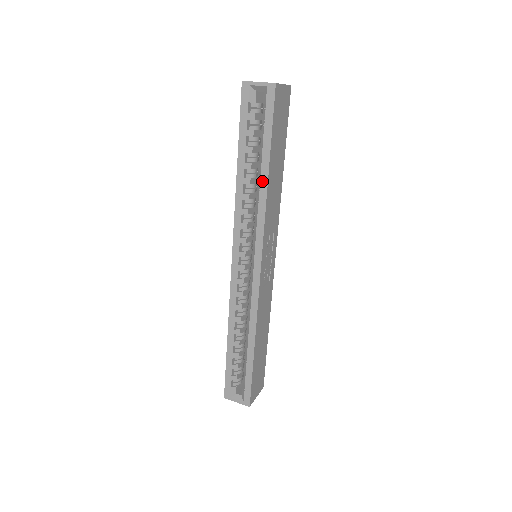
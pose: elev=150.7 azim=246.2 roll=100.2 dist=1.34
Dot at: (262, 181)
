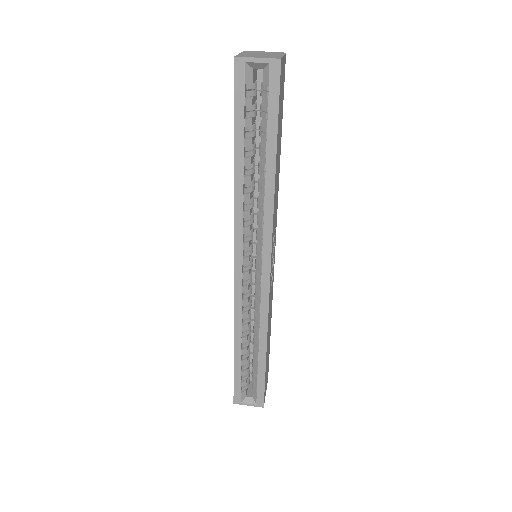
Dot at: (268, 179)
